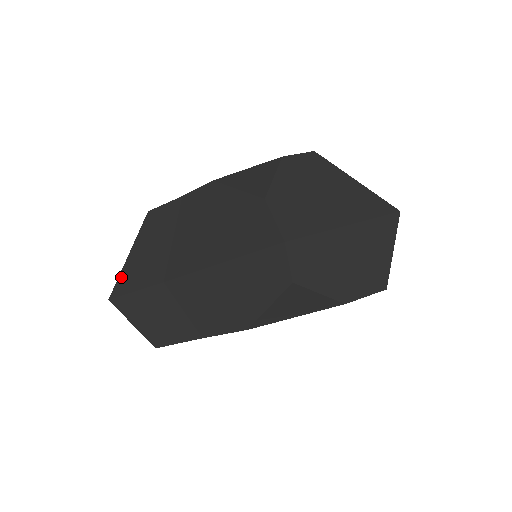
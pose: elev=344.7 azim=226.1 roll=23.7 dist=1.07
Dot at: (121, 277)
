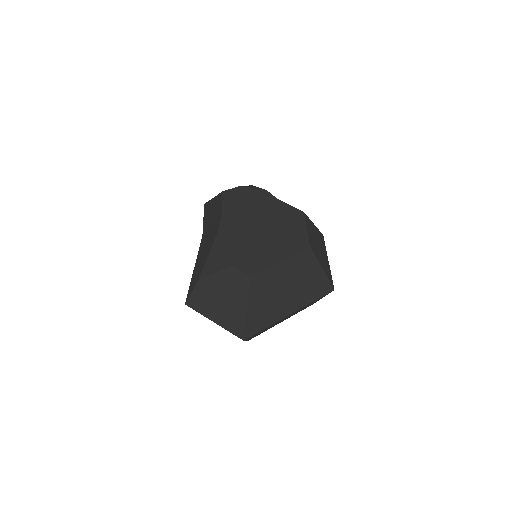
Dot at: (208, 203)
